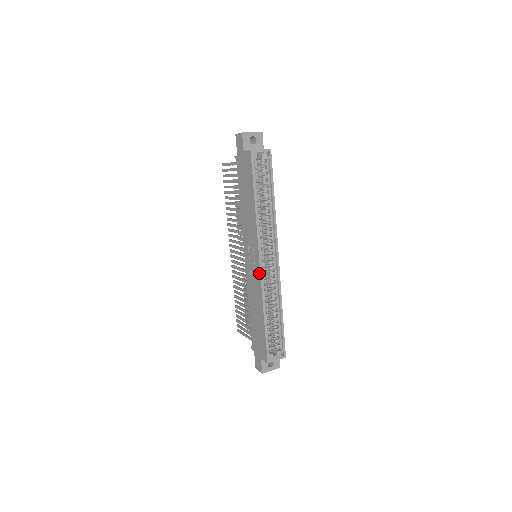
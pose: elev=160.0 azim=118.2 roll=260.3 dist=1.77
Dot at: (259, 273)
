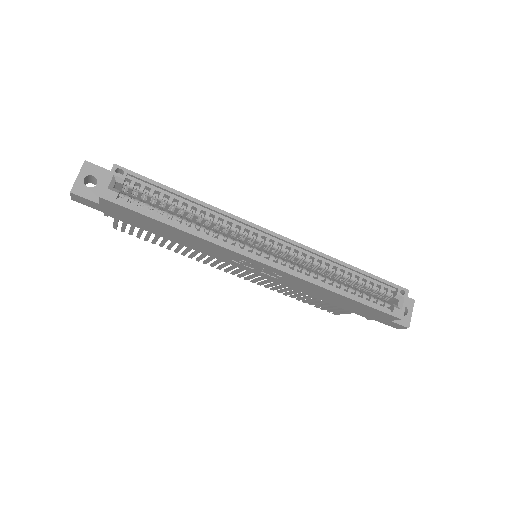
Dot at: (281, 272)
